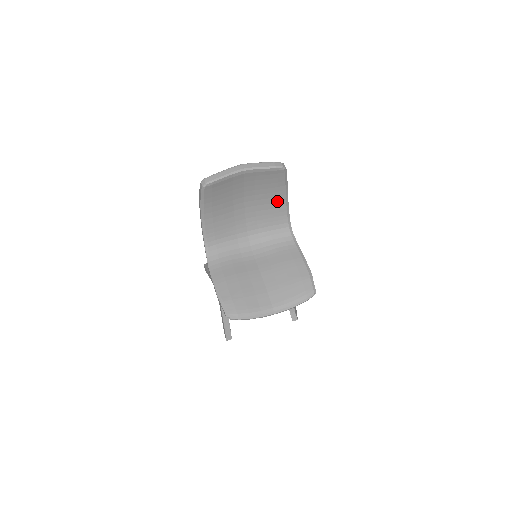
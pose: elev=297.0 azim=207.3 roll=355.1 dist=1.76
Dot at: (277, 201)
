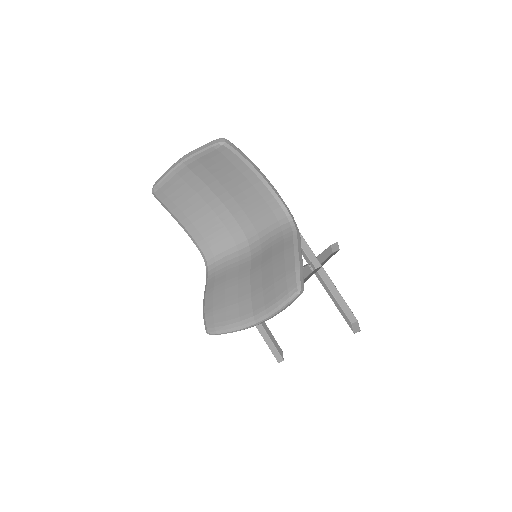
Dot at: (251, 184)
